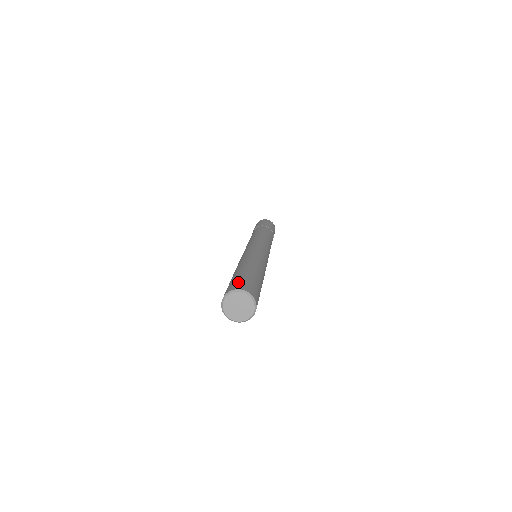
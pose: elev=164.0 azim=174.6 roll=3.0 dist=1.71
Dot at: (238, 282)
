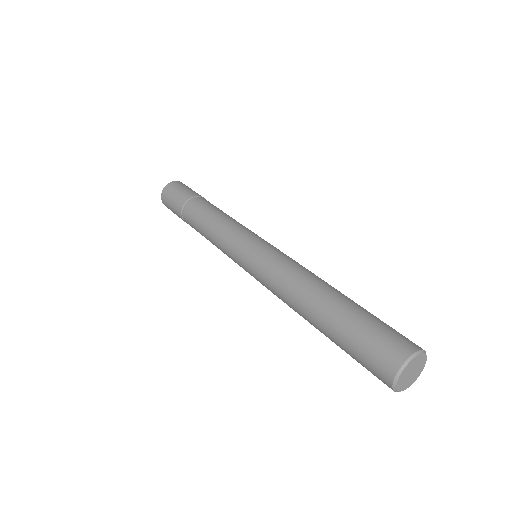
Dot at: (378, 347)
